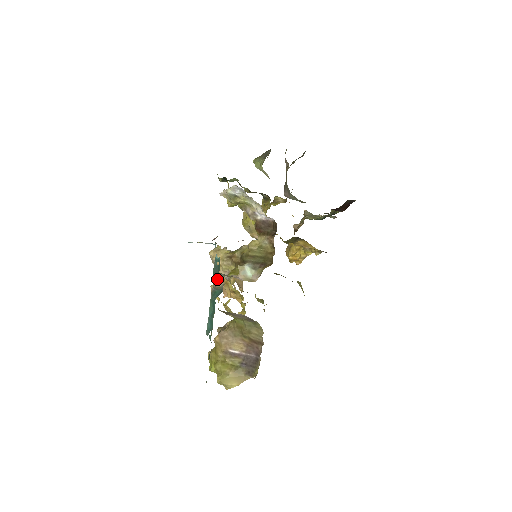
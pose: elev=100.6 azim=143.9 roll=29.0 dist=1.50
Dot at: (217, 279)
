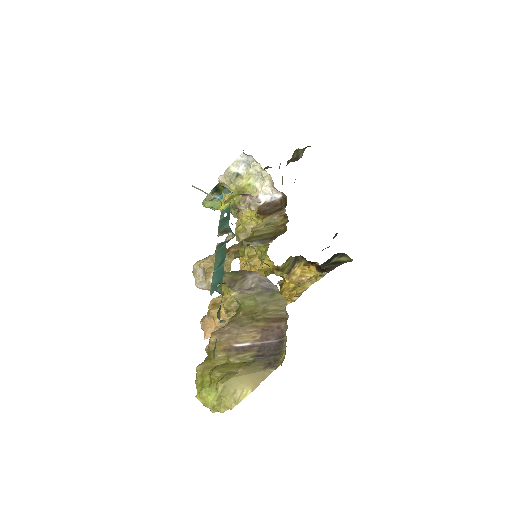
Dot at: (227, 225)
